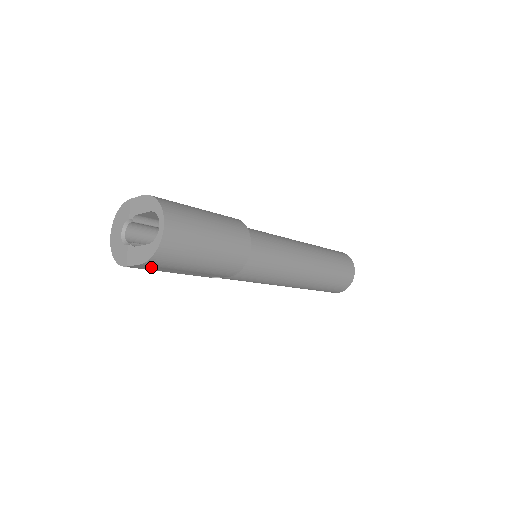
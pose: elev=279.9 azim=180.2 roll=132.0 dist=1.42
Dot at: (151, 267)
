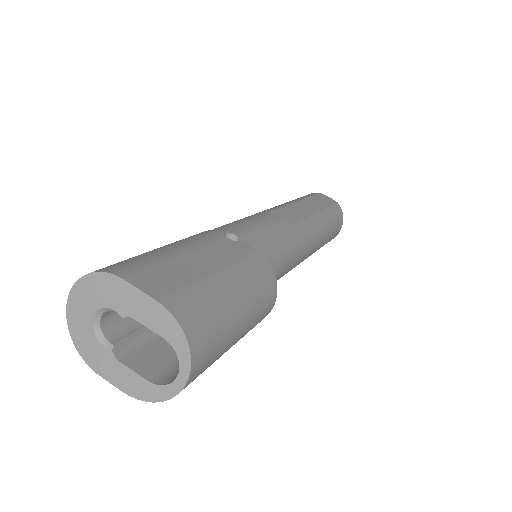
Dot at: occluded
